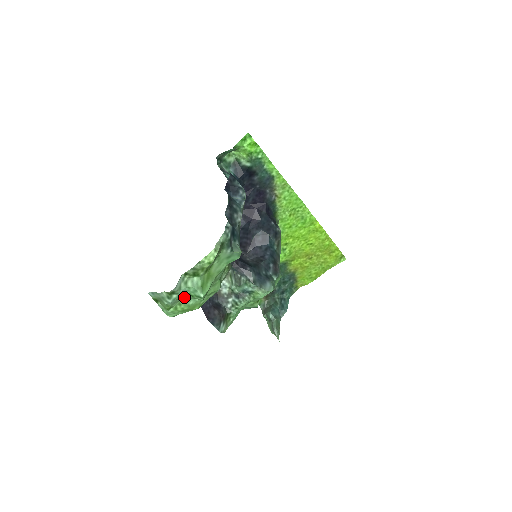
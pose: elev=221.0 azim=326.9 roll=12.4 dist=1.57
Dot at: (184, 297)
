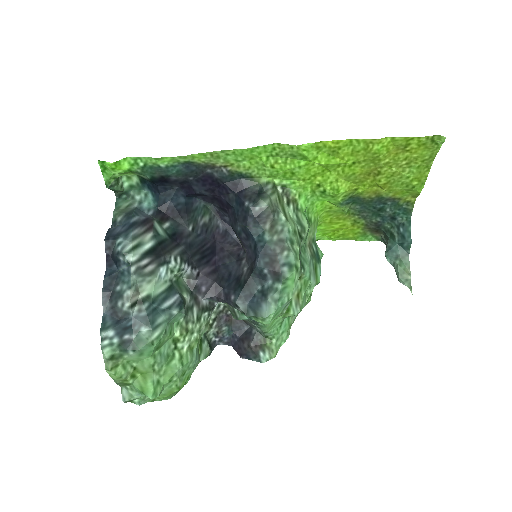
Dot at: occluded
